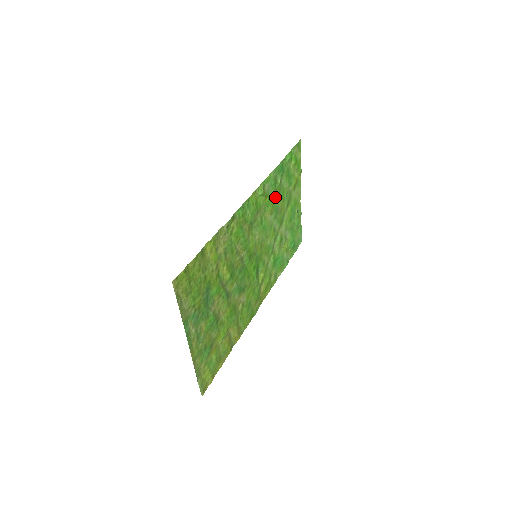
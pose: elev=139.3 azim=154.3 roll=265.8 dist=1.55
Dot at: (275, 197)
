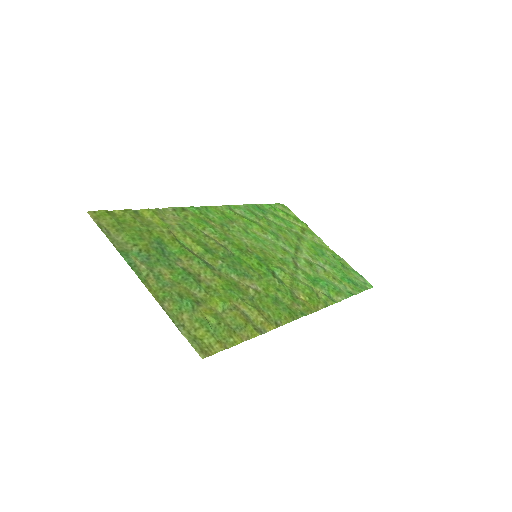
Dot at: (264, 225)
